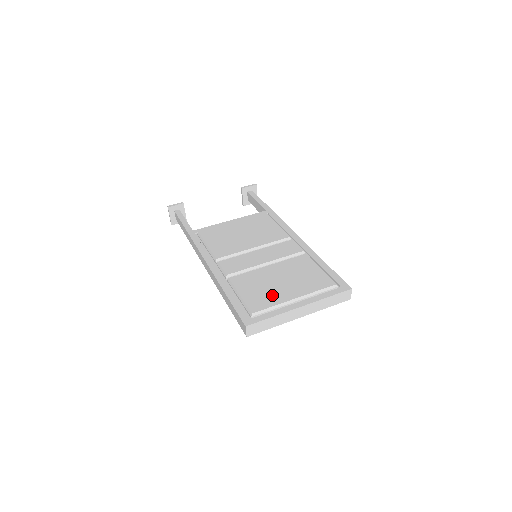
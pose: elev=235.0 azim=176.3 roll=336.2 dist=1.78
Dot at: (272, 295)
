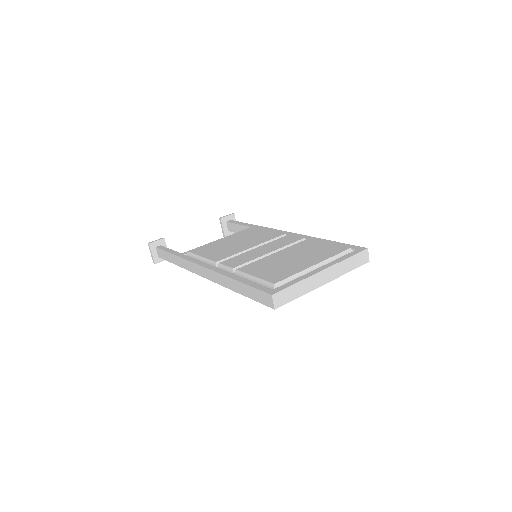
Dot at: (289, 268)
